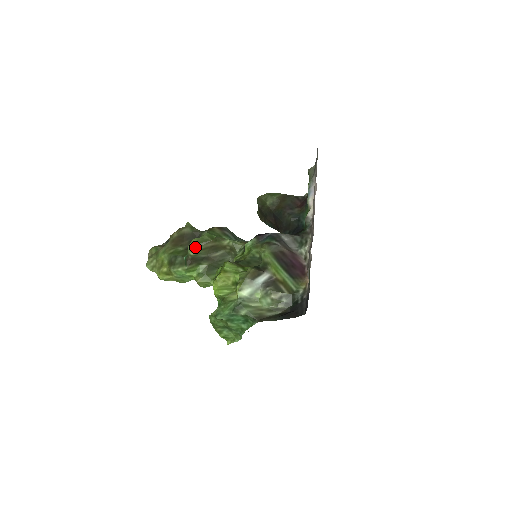
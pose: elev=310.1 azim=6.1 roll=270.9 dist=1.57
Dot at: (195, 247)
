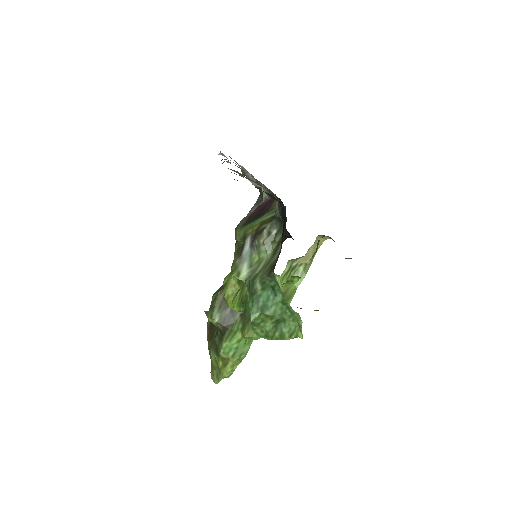
Dot at: (212, 313)
